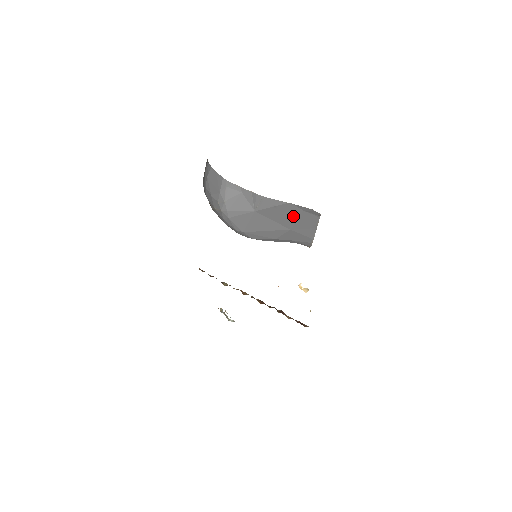
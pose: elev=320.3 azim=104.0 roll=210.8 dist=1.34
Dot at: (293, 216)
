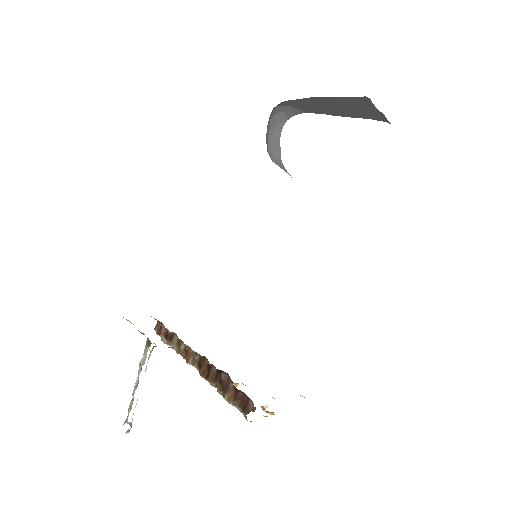
Dot at: occluded
